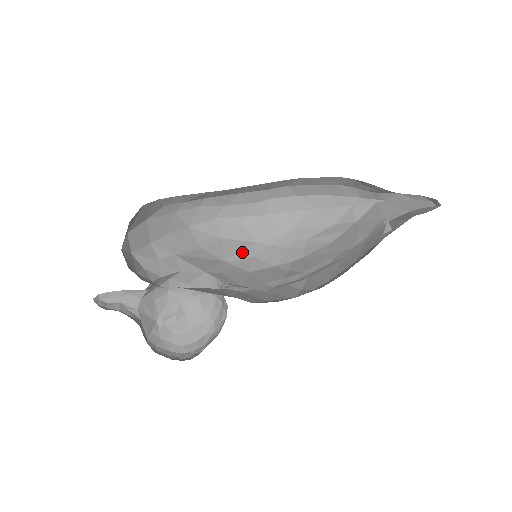
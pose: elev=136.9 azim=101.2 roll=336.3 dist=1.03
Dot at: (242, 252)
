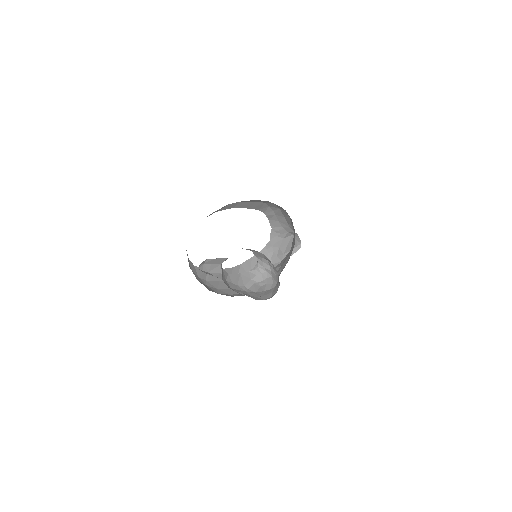
Dot at: occluded
